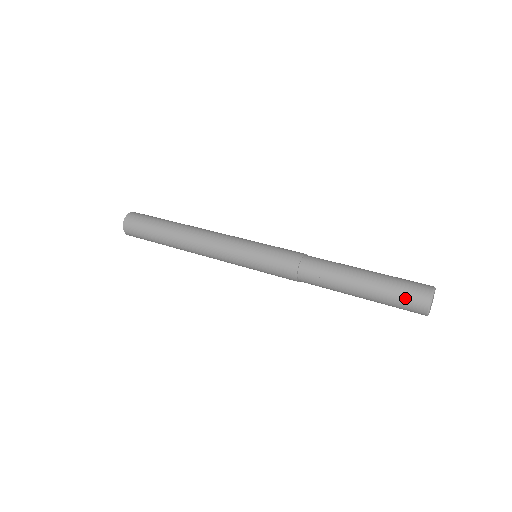
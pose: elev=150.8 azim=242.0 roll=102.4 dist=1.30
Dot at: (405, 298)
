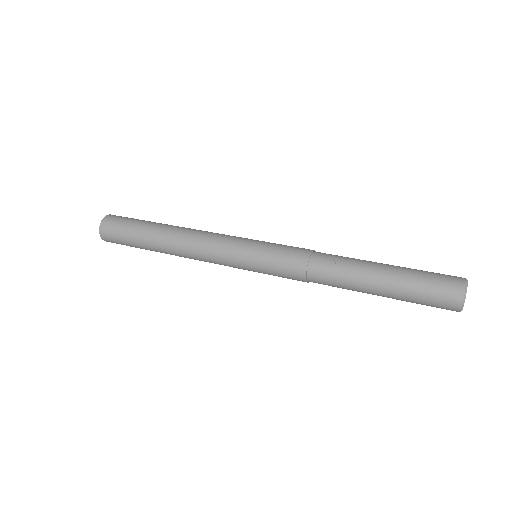
Dot at: (437, 281)
